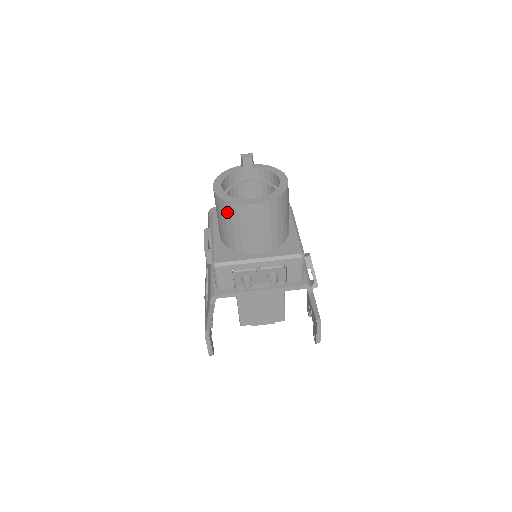
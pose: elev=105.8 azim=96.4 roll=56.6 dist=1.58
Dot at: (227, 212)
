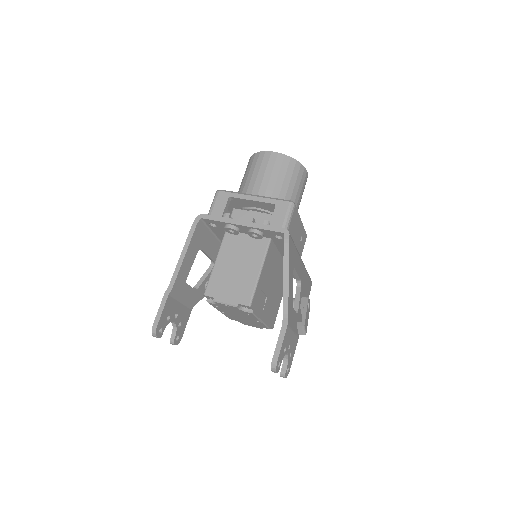
Dot at: (250, 164)
